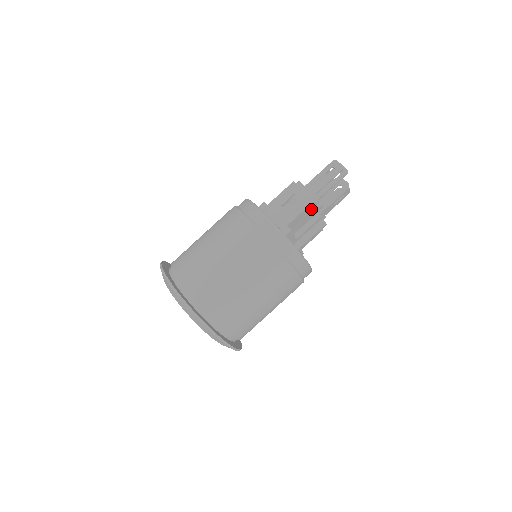
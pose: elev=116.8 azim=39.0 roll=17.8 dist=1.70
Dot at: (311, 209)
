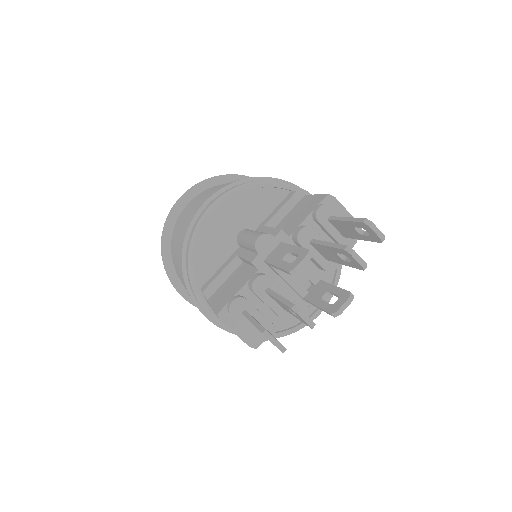
Dot at: occluded
